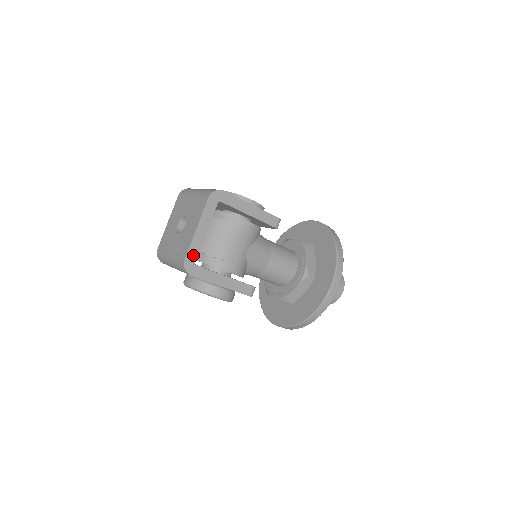
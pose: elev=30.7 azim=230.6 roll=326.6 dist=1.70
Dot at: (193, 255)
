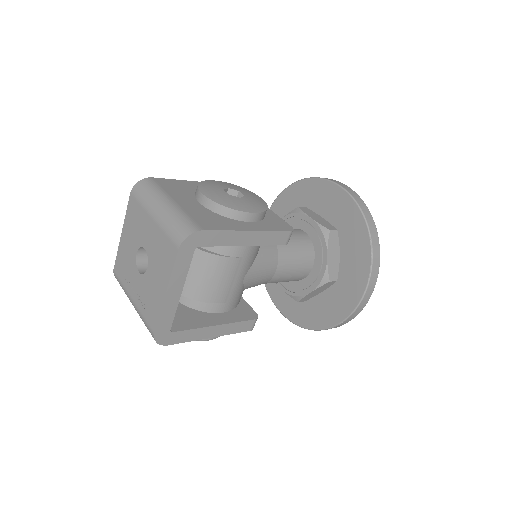
Dot at: (166, 324)
